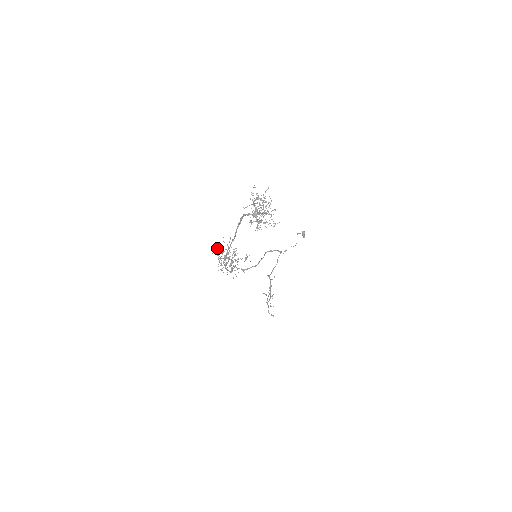
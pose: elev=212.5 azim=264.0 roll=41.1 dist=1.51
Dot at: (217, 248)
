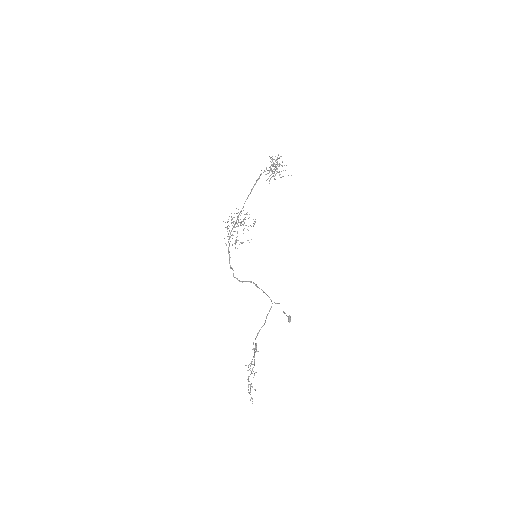
Dot at: occluded
